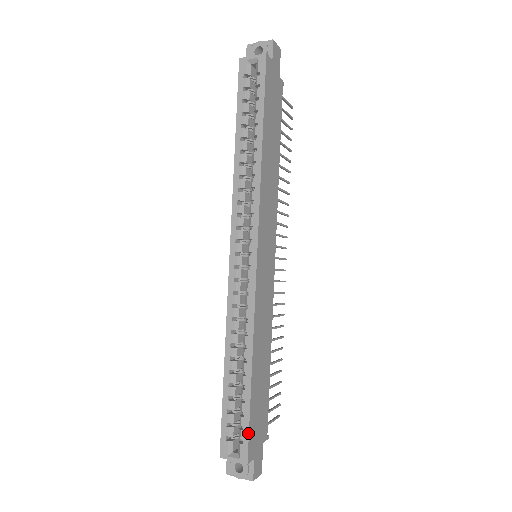
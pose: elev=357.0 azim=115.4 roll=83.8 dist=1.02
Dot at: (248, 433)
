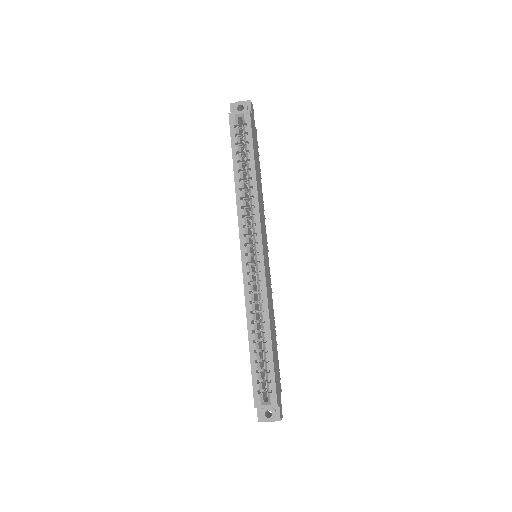
Dot at: (275, 383)
